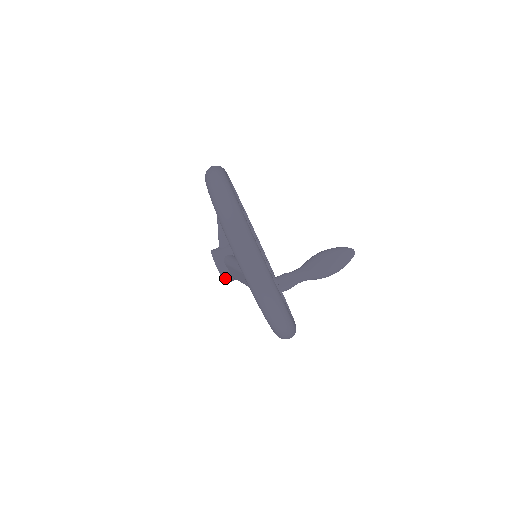
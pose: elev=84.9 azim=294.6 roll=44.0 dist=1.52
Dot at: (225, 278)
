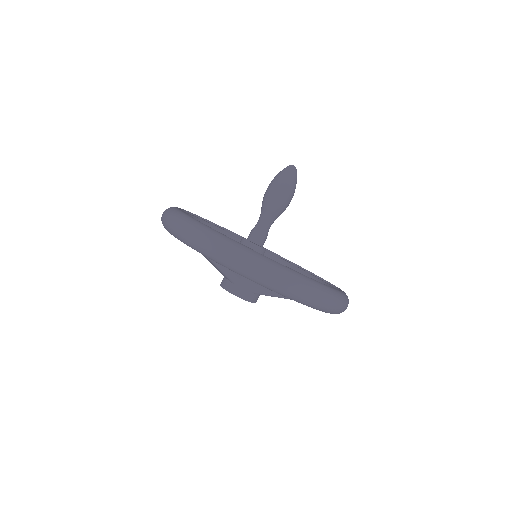
Dot at: occluded
